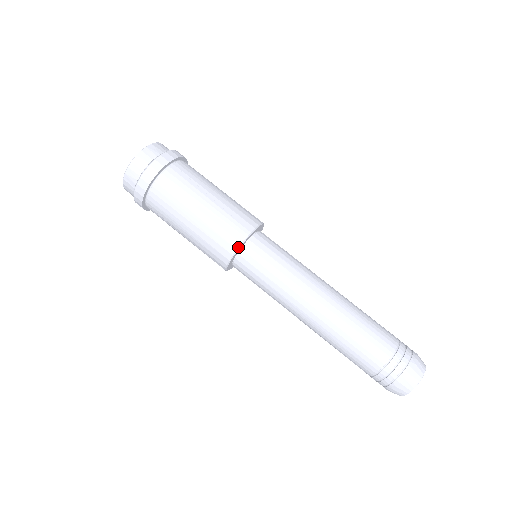
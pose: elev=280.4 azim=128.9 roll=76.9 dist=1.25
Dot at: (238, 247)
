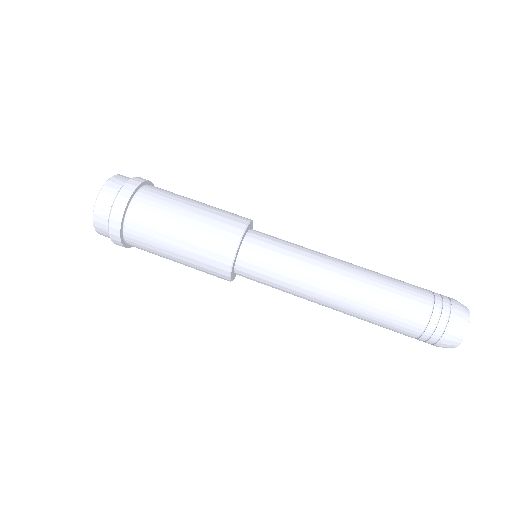
Dot at: (245, 228)
